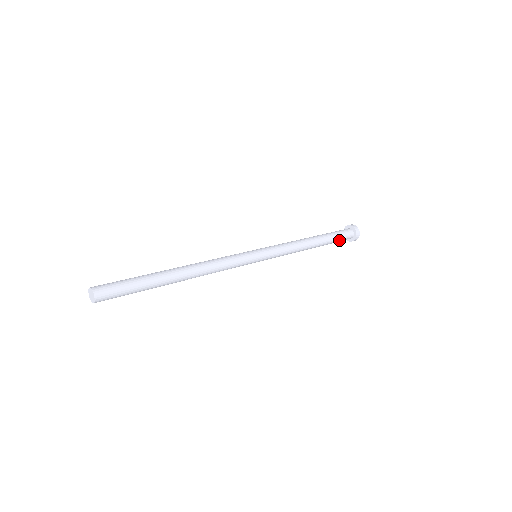
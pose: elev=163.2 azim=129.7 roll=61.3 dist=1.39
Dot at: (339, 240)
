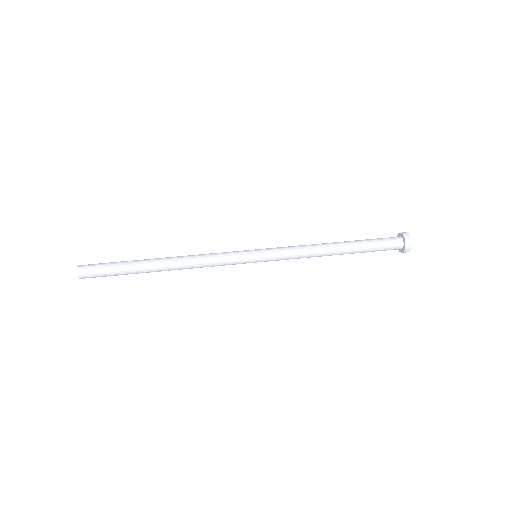
Dot at: (376, 250)
